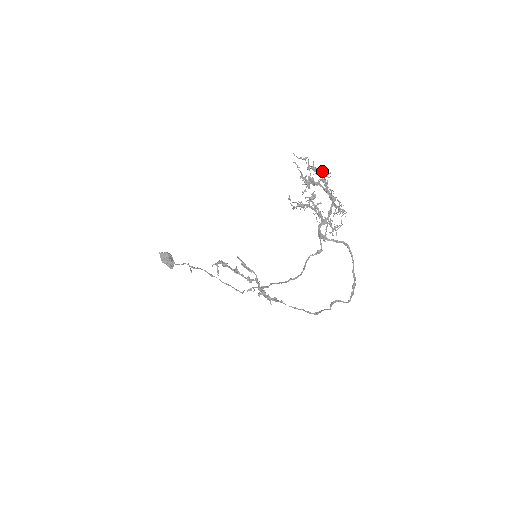
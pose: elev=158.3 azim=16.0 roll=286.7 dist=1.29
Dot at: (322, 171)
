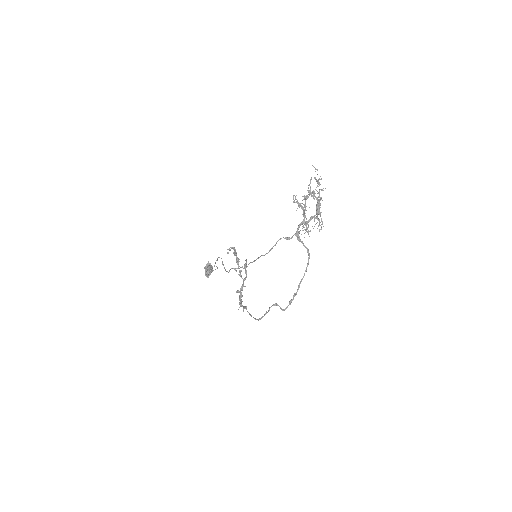
Dot at: occluded
